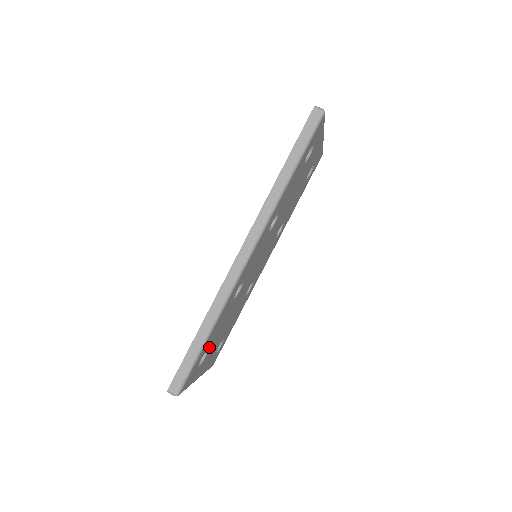
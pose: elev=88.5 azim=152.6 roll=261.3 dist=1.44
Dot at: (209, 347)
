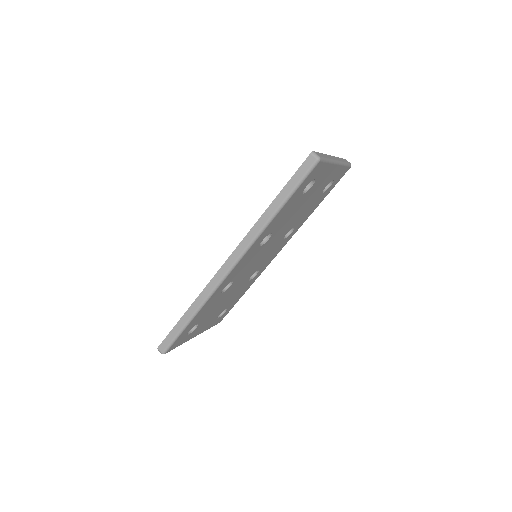
Dot at: (199, 322)
